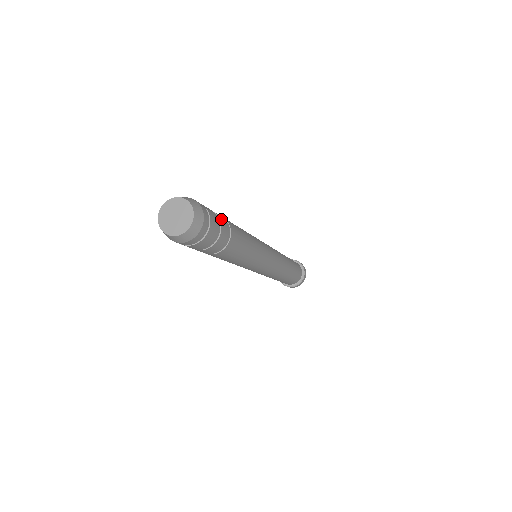
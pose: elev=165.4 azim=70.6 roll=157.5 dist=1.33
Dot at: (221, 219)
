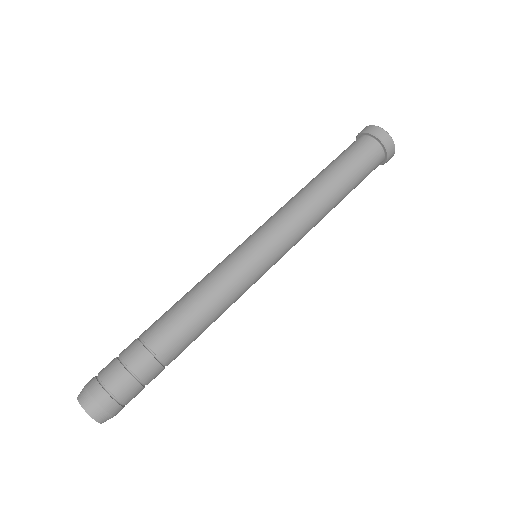
Dot at: (138, 368)
